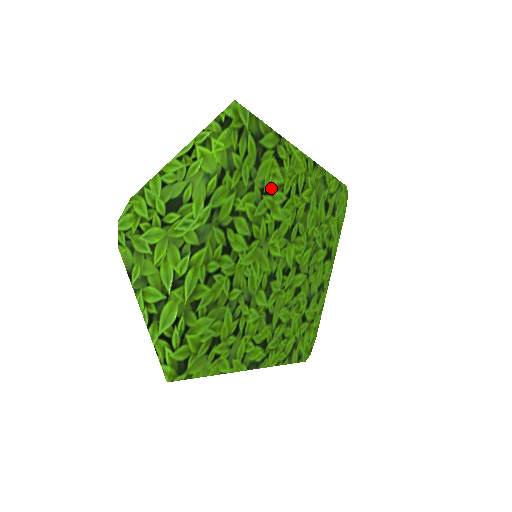
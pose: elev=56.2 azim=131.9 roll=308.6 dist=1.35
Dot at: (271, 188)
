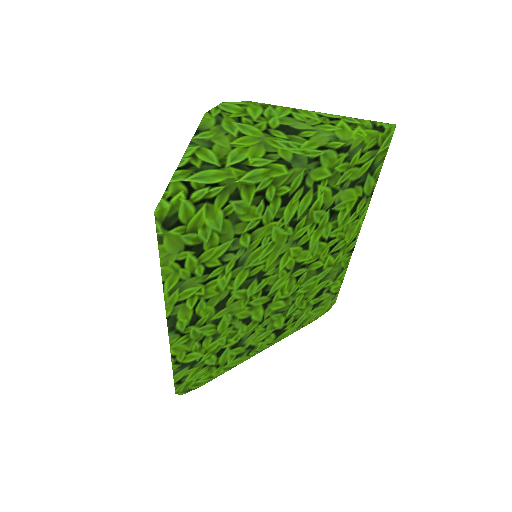
Dot at: (335, 215)
